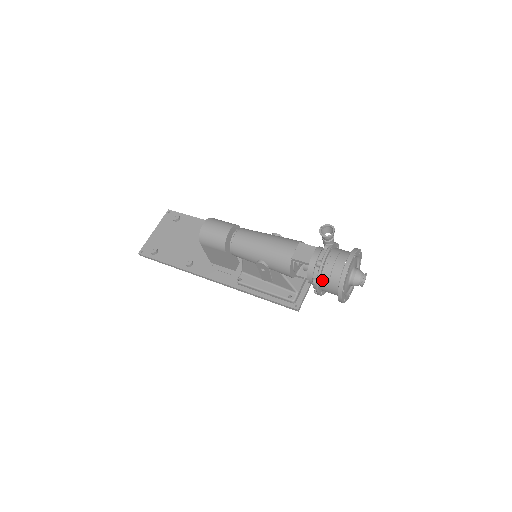
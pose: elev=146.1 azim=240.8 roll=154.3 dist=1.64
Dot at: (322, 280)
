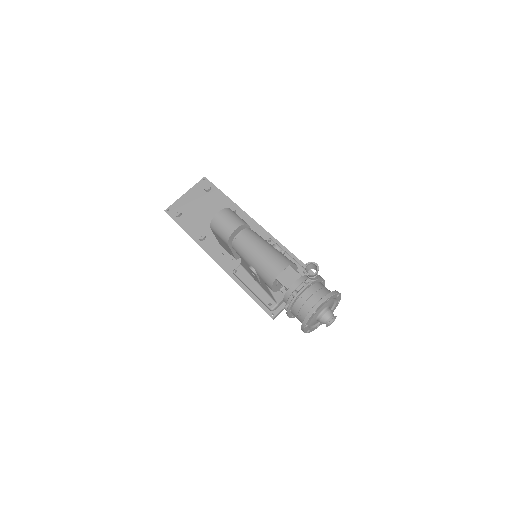
Dot at: (293, 308)
